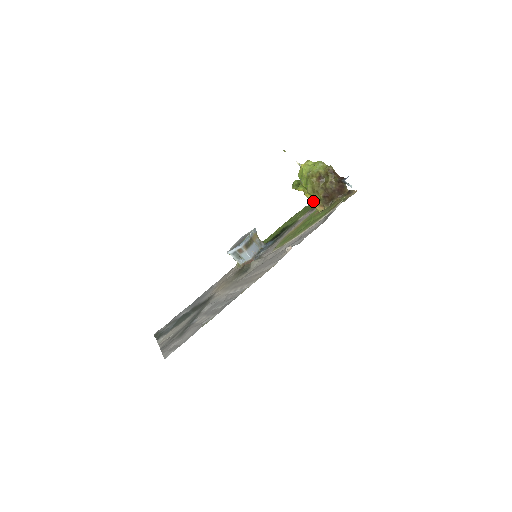
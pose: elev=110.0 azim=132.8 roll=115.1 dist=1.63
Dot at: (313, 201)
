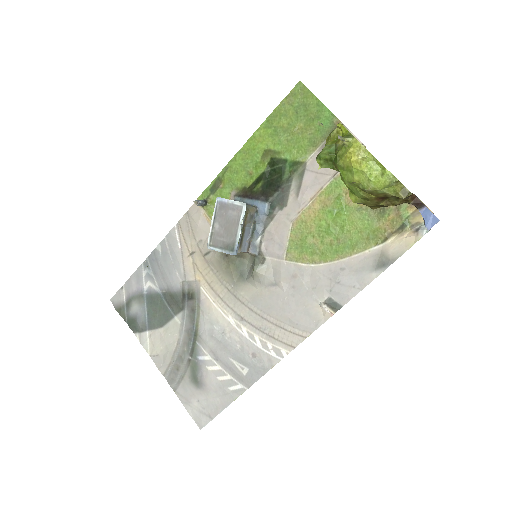
Dot at: occluded
